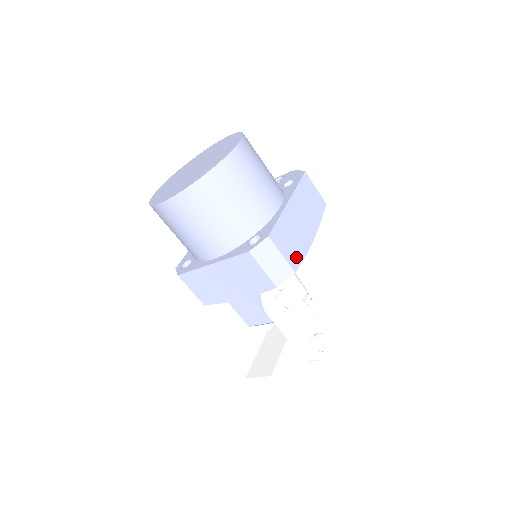
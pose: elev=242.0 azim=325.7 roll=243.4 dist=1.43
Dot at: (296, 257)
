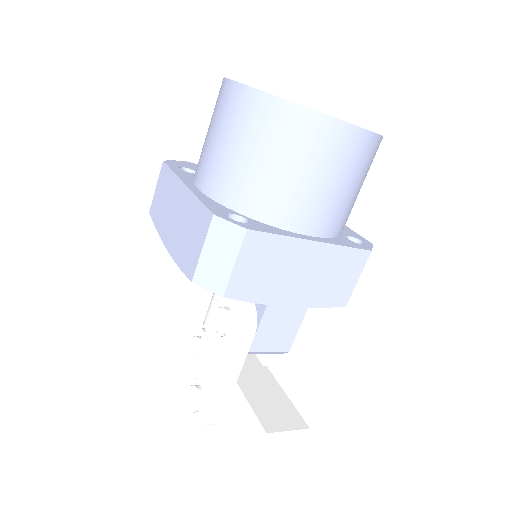
Dot at: occluded
